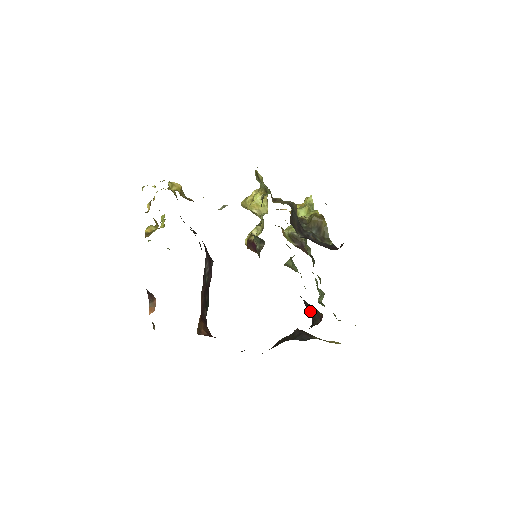
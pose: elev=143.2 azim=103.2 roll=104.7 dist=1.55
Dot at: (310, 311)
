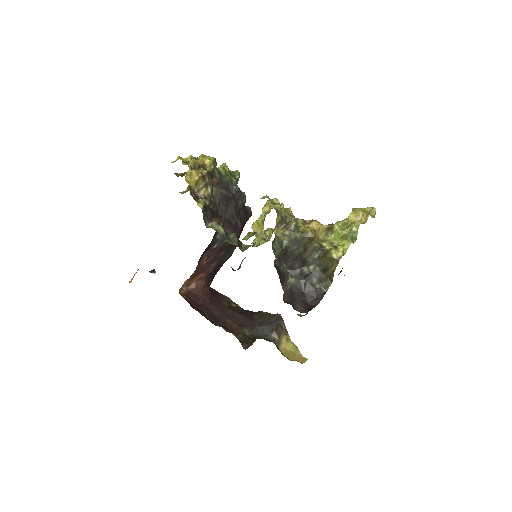
Dot at: occluded
